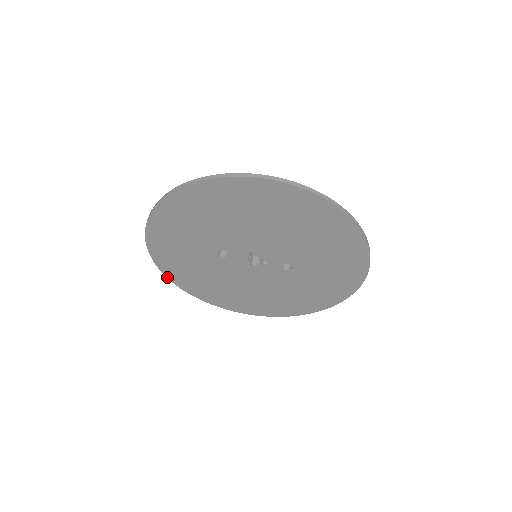
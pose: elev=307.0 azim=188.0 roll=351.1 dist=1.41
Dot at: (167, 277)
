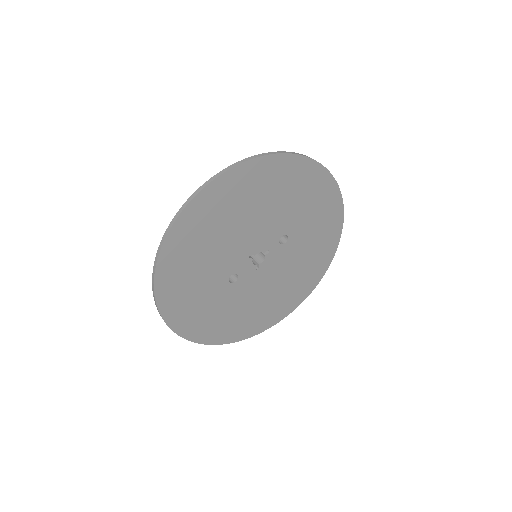
Dot at: occluded
